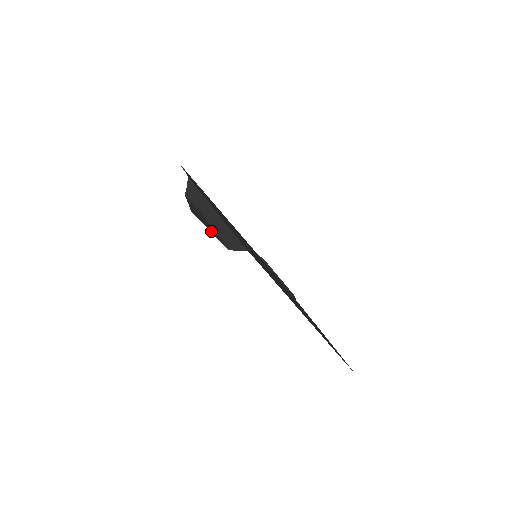
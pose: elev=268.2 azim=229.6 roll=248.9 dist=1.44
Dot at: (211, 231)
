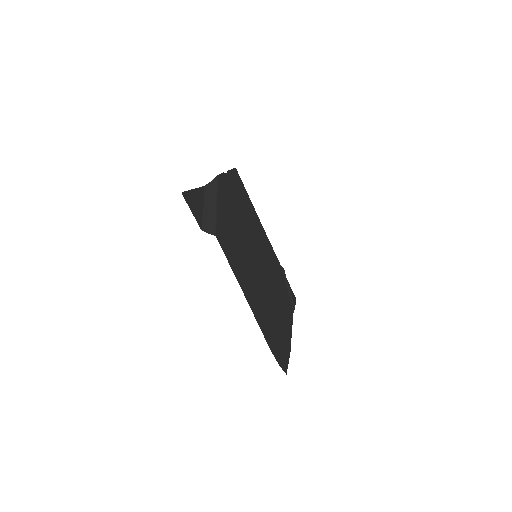
Dot at: (194, 212)
